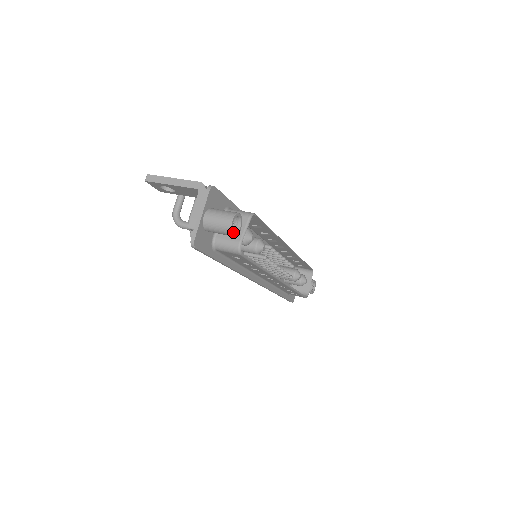
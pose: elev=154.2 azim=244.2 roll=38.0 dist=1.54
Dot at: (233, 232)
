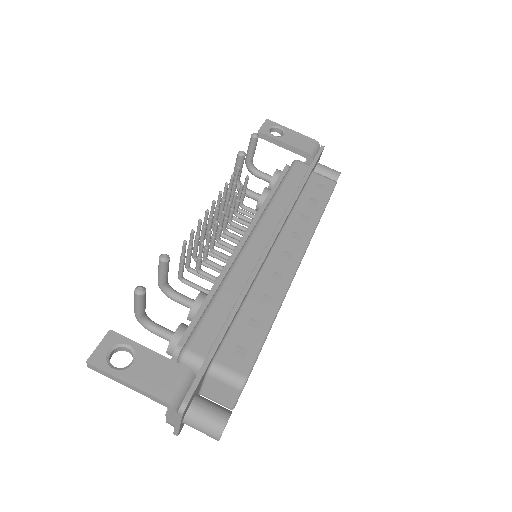
Dot at: occluded
